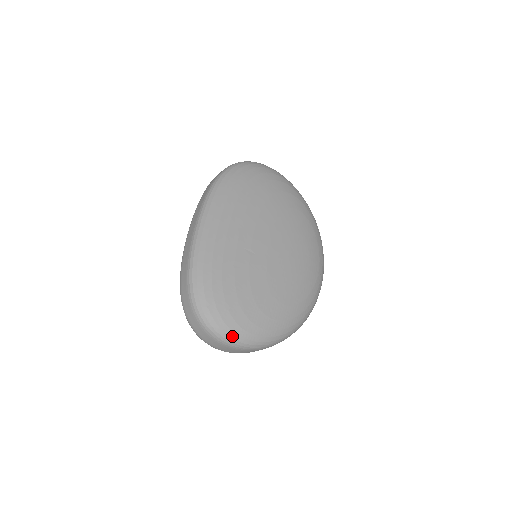
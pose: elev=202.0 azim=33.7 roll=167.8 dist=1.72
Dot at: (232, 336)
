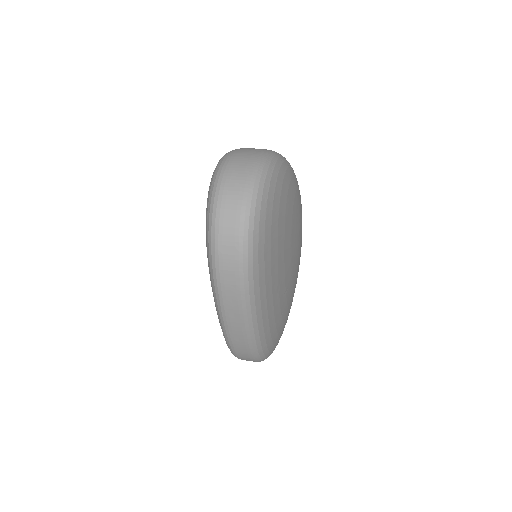
Dot at: occluded
